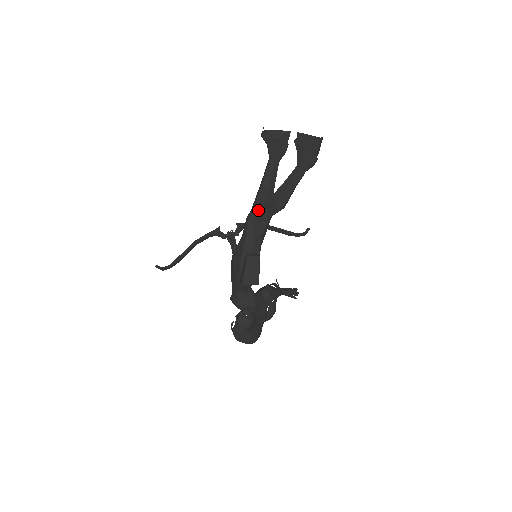
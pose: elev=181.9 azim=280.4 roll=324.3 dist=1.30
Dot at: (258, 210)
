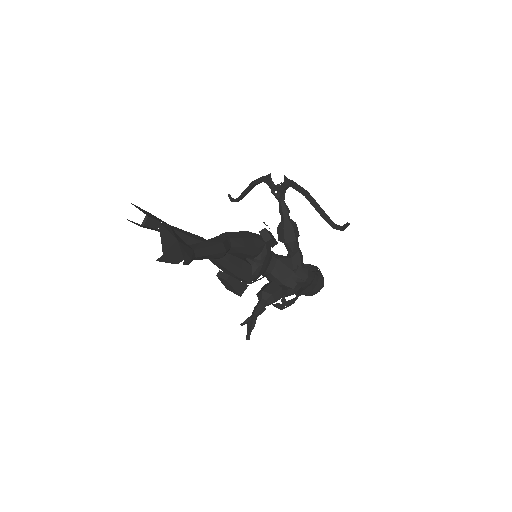
Dot at: occluded
